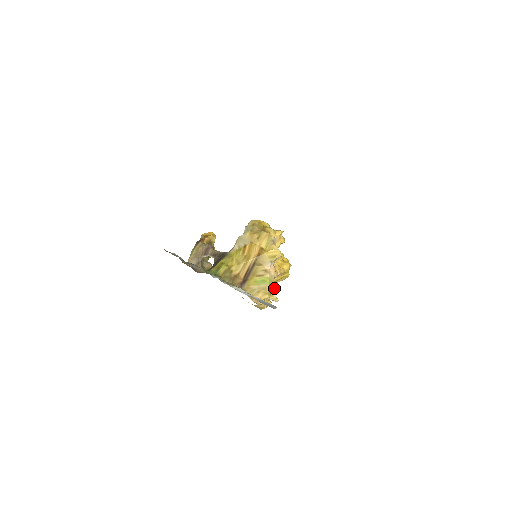
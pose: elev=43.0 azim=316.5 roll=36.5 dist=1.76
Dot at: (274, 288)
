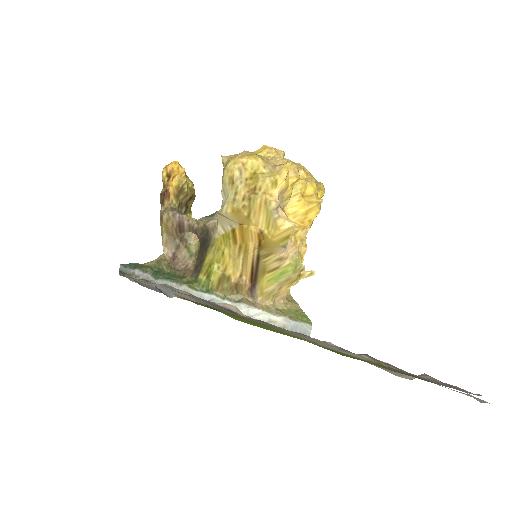
Dot at: (302, 265)
